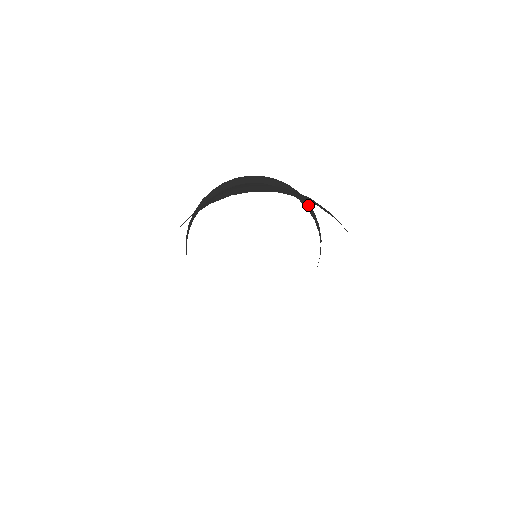
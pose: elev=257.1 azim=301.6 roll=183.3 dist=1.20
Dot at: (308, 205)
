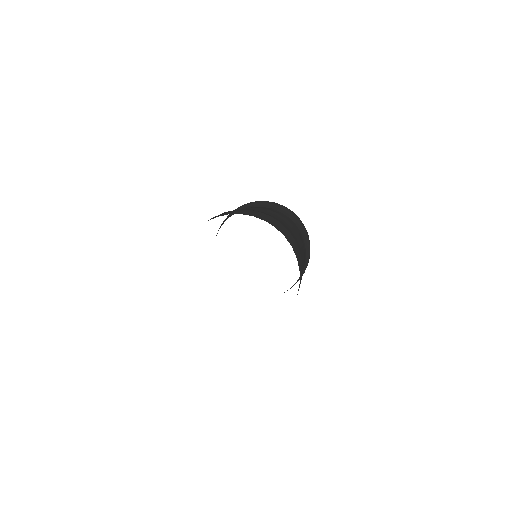
Dot at: (265, 203)
